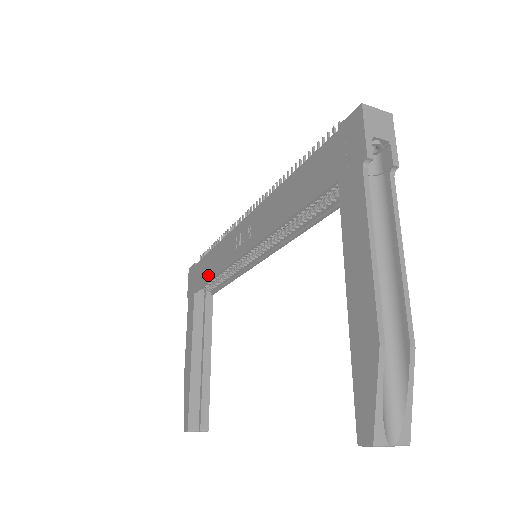
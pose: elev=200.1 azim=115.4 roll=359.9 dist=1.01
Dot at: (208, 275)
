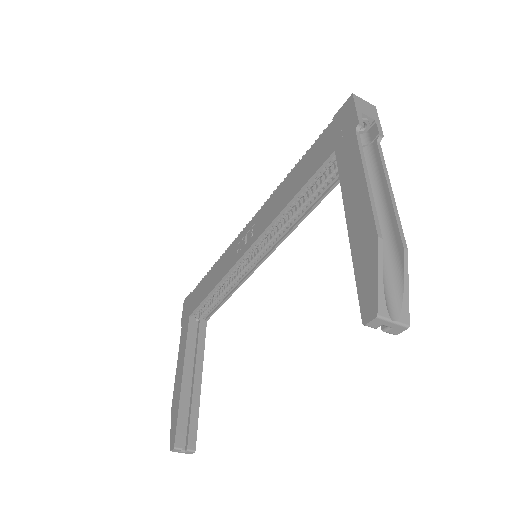
Dot at: (206, 292)
